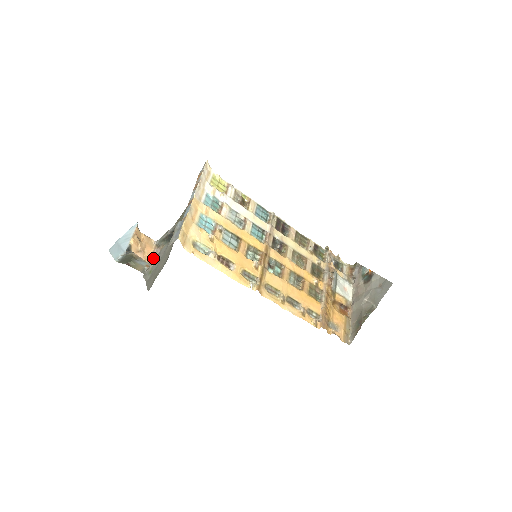
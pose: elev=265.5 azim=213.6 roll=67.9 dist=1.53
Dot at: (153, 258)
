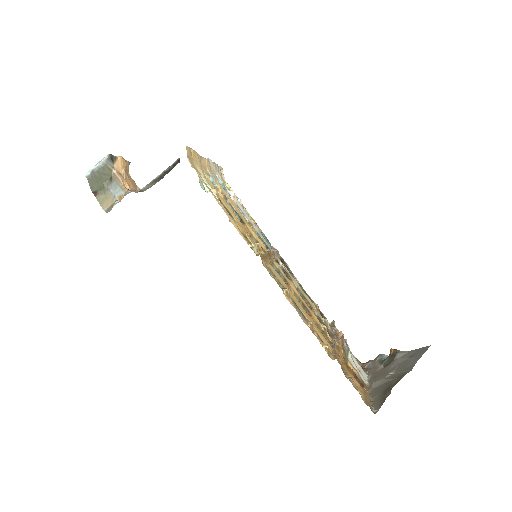
Dot at: (133, 191)
